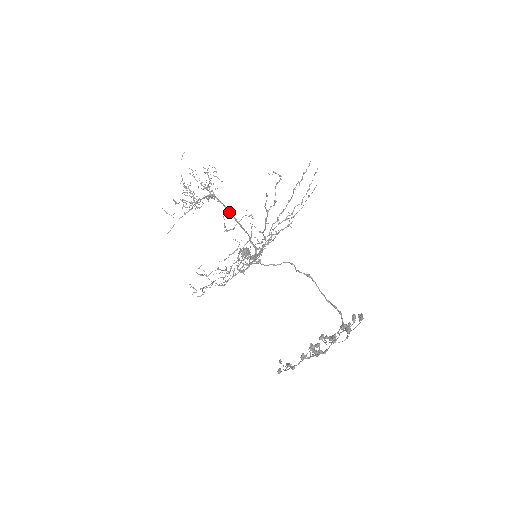
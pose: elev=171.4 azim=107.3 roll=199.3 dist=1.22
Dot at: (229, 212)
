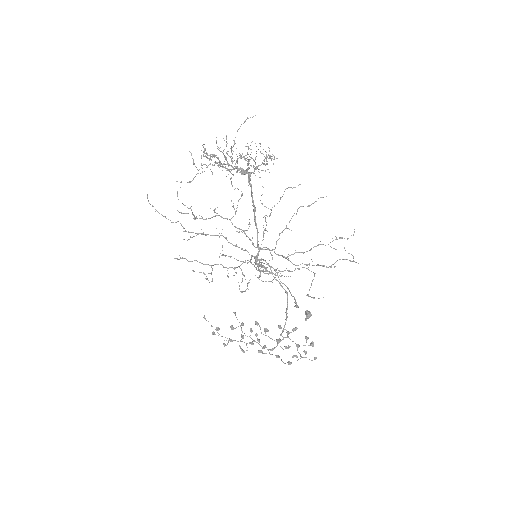
Dot at: occluded
